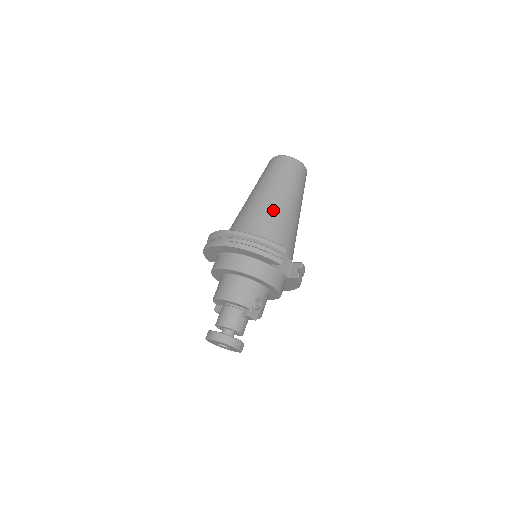
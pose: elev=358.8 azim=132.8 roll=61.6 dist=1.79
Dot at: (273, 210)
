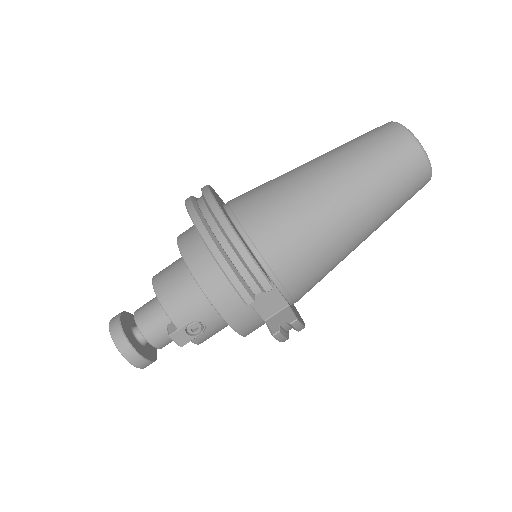
Dot at: (311, 209)
